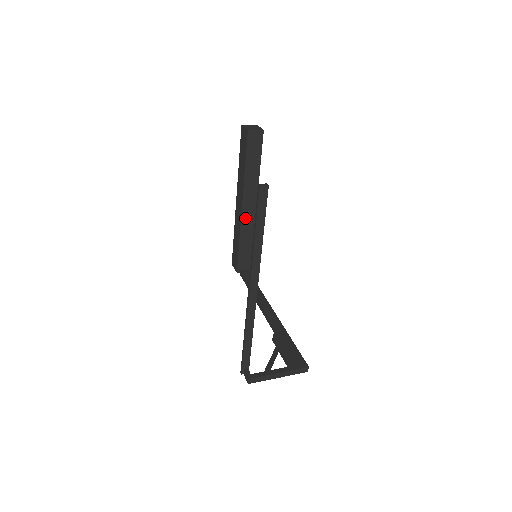
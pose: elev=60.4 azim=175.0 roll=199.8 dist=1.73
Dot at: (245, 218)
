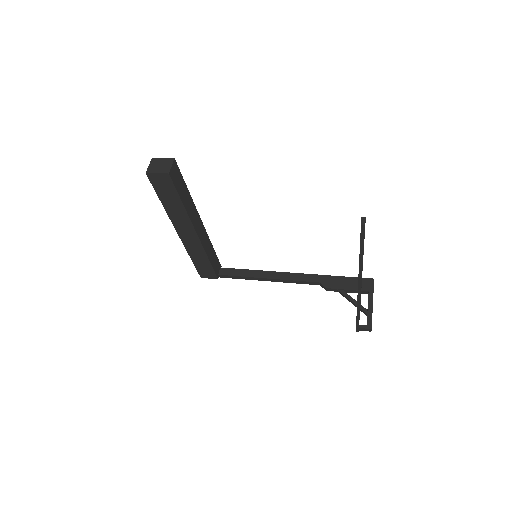
Dot at: (202, 239)
